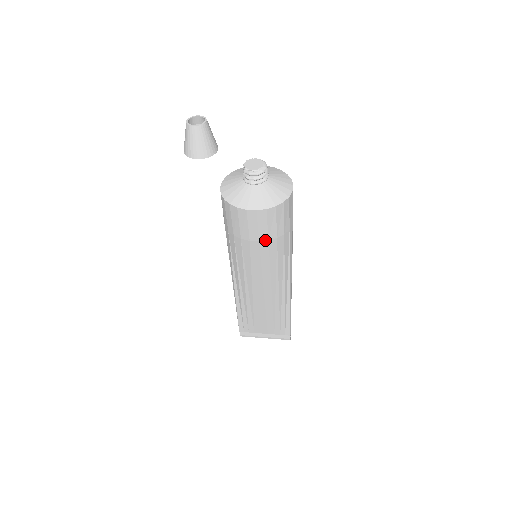
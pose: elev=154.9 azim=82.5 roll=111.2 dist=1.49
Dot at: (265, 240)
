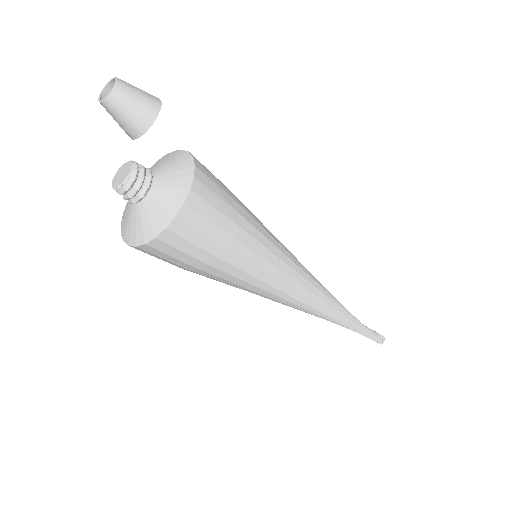
Dot at: (187, 269)
